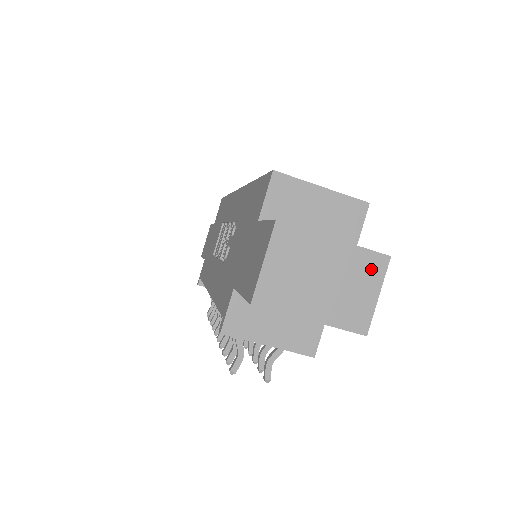
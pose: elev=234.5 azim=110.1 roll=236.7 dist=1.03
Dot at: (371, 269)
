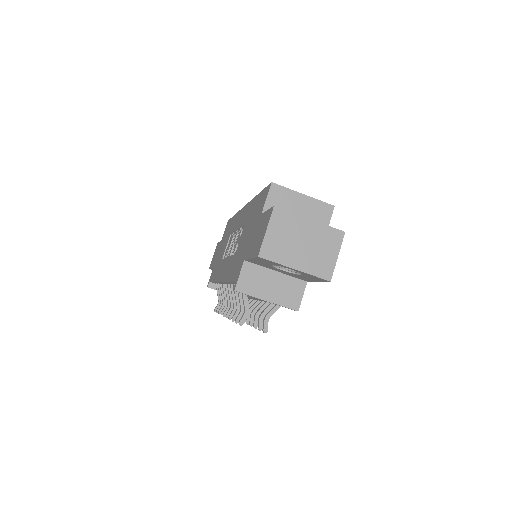
Dot at: (333, 239)
